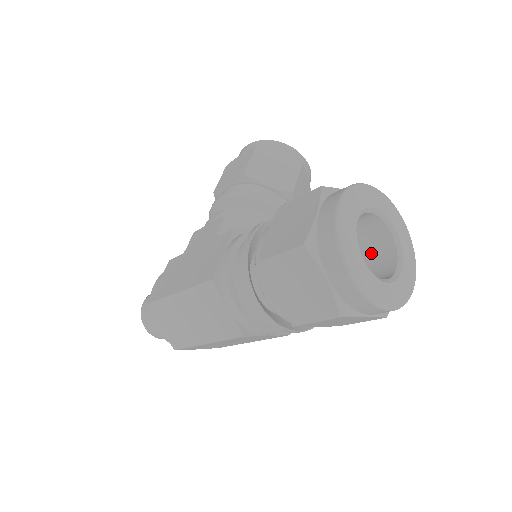
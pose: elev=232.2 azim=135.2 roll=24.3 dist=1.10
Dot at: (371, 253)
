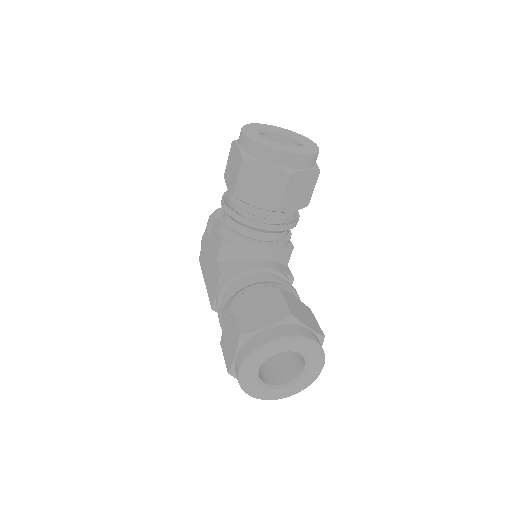
Dot at: occluded
